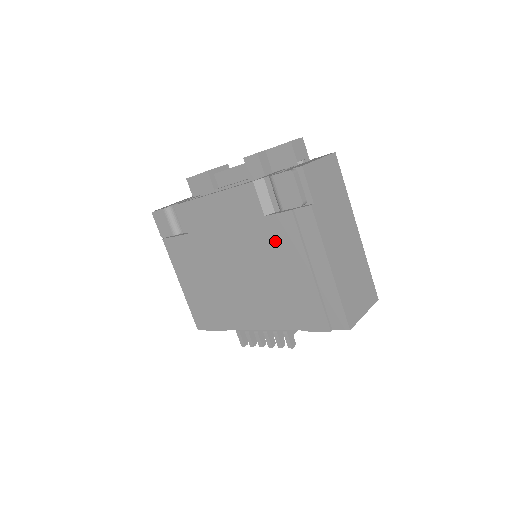
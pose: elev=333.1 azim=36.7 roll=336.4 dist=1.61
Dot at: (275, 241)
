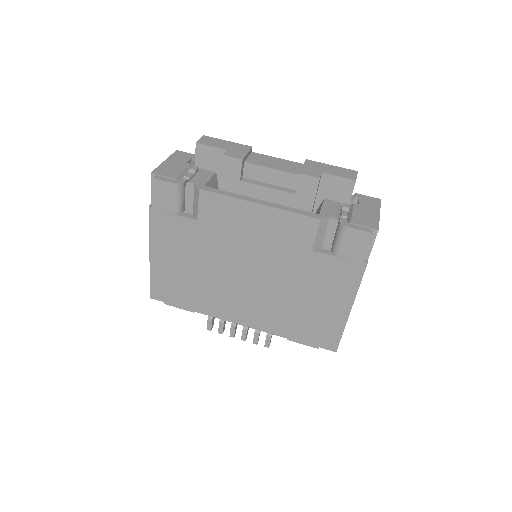
Dot at: (309, 272)
